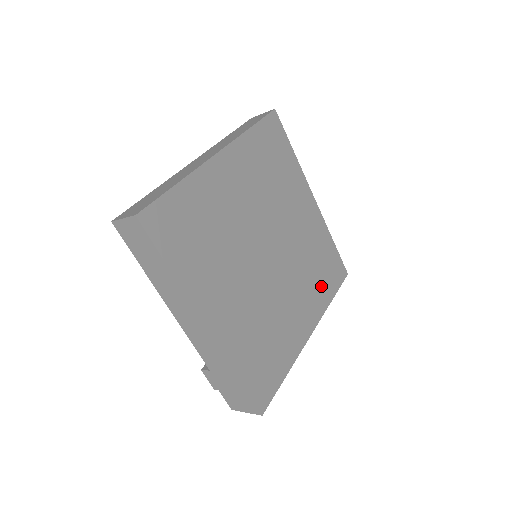
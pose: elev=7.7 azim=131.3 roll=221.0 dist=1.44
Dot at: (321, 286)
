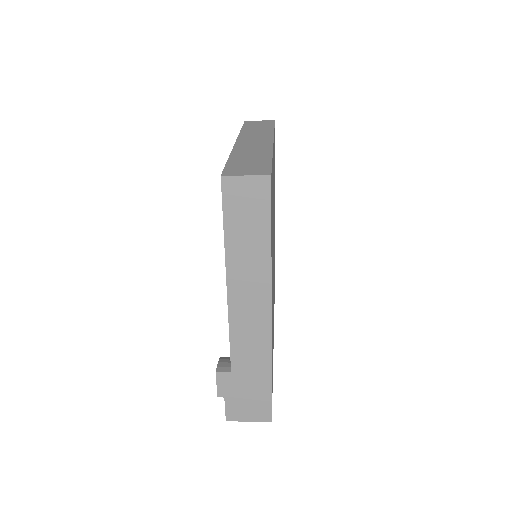
Dot at: occluded
